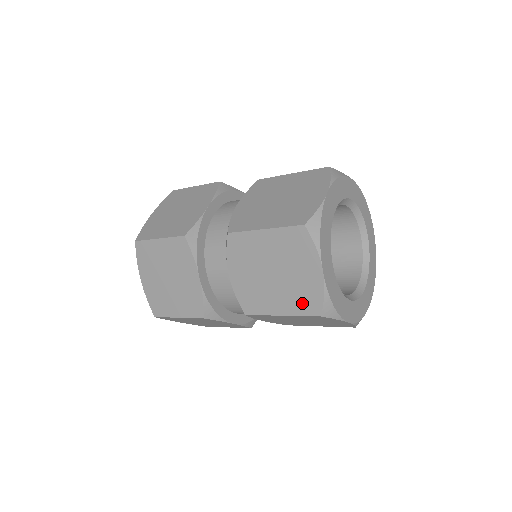
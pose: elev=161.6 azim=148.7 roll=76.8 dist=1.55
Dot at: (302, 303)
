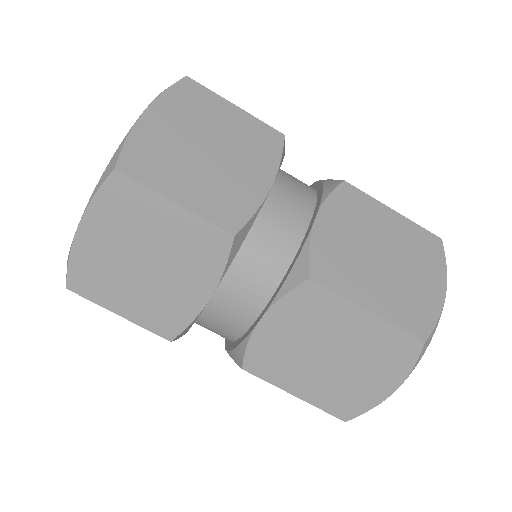
Dot at: (336, 401)
